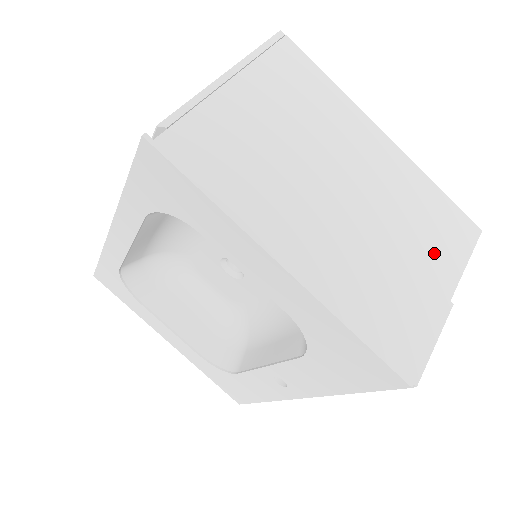
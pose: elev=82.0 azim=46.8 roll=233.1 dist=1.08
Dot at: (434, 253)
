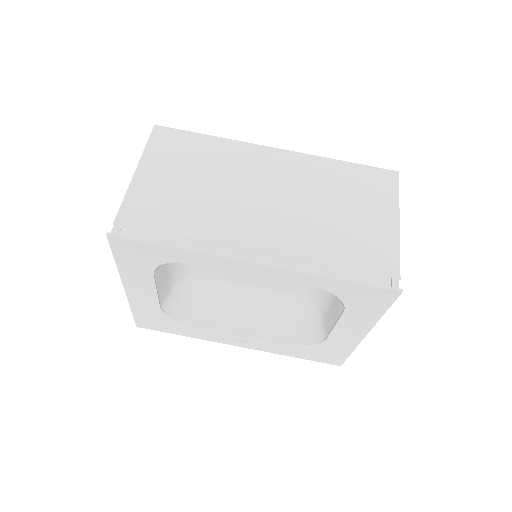
Dot at: occluded
